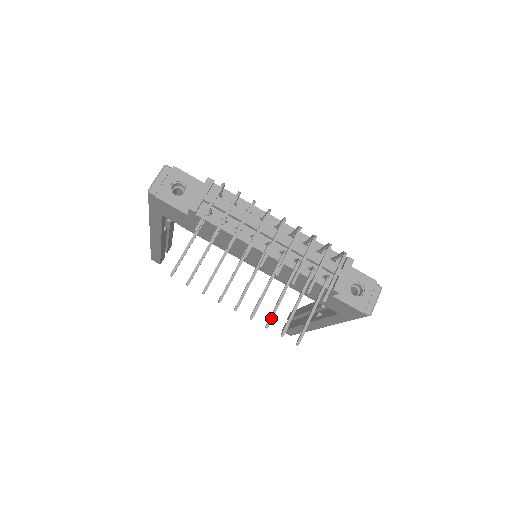
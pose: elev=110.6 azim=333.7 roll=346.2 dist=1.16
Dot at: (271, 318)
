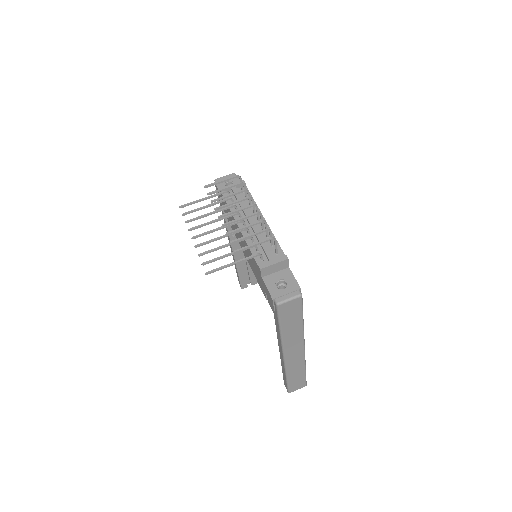
Dot at: (205, 252)
